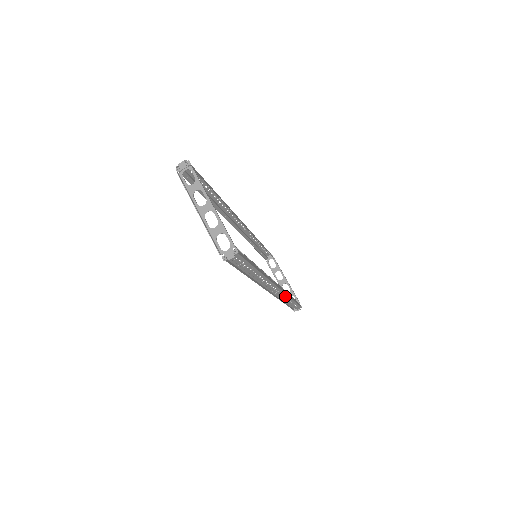
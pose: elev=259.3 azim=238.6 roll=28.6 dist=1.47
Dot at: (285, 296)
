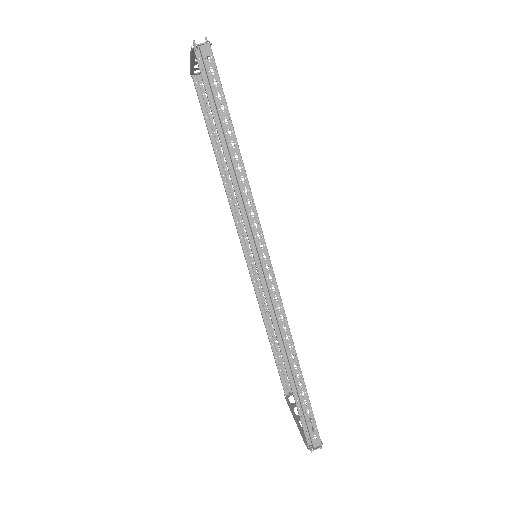
Dot at: (284, 324)
